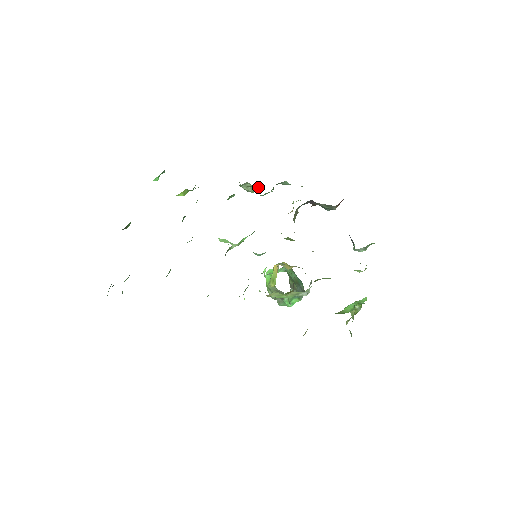
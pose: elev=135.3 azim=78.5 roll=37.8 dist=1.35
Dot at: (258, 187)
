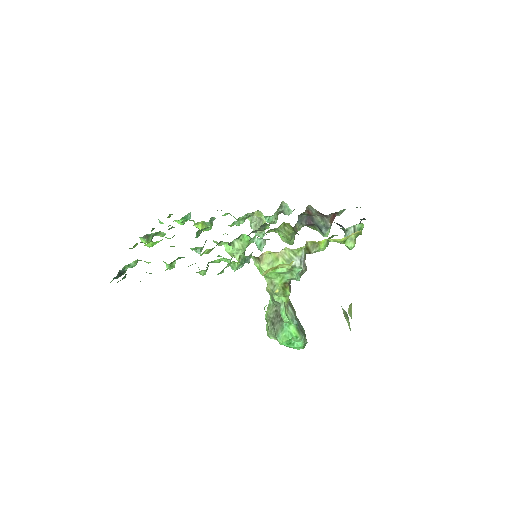
Dot at: (265, 222)
